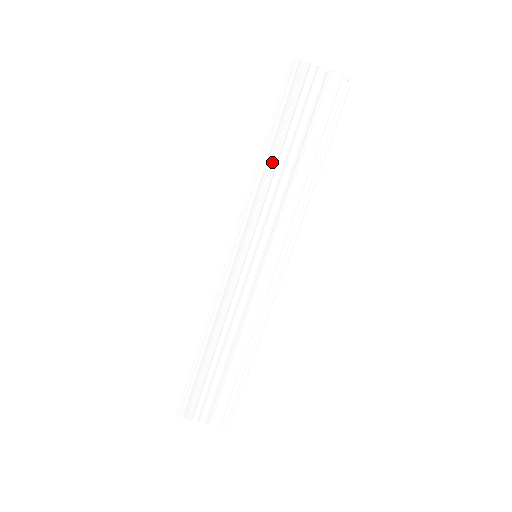
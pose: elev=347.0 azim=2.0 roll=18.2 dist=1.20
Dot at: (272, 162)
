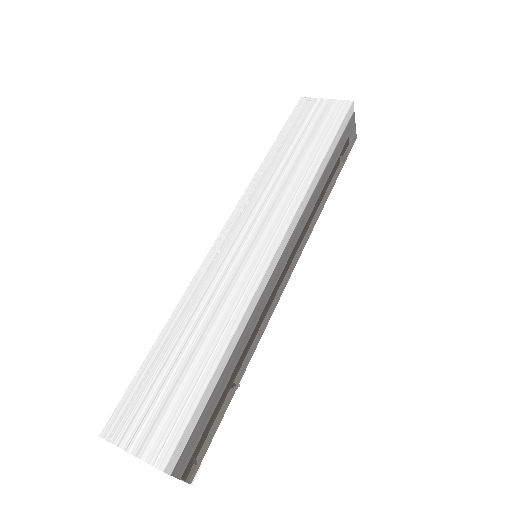
Dot at: (277, 158)
